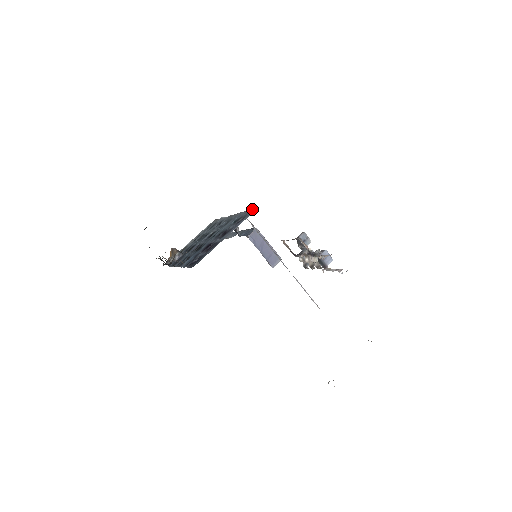
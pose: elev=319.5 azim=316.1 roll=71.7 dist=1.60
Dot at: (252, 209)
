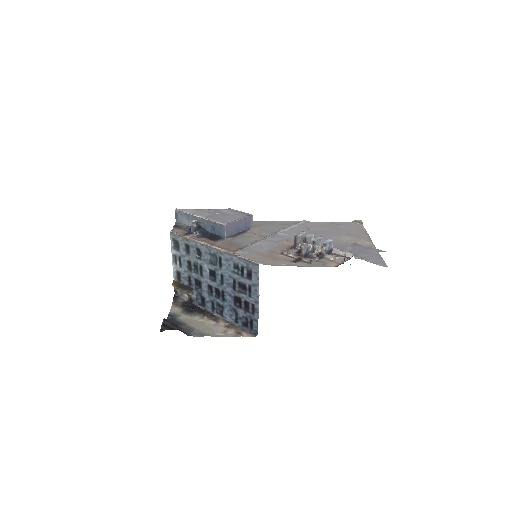
Dot at: (250, 262)
